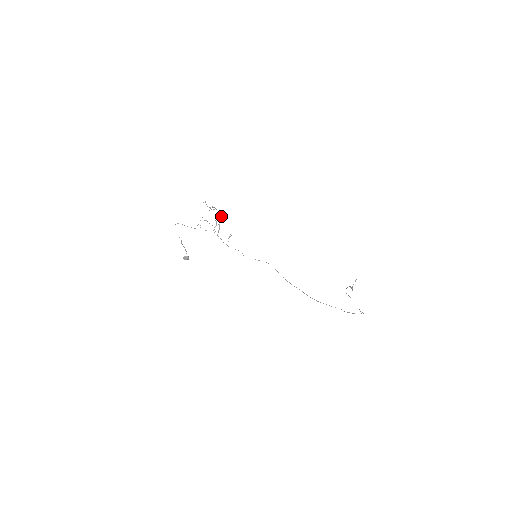
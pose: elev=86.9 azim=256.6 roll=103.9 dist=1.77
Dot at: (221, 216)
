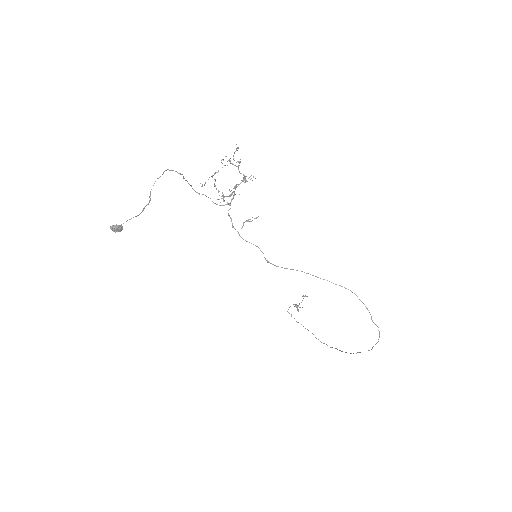
Dot at: (245, 181)
